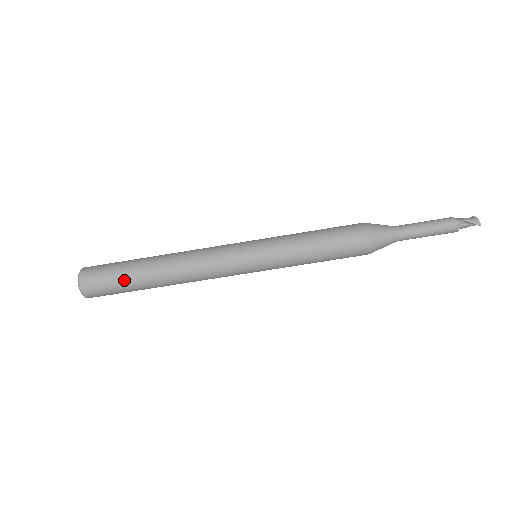
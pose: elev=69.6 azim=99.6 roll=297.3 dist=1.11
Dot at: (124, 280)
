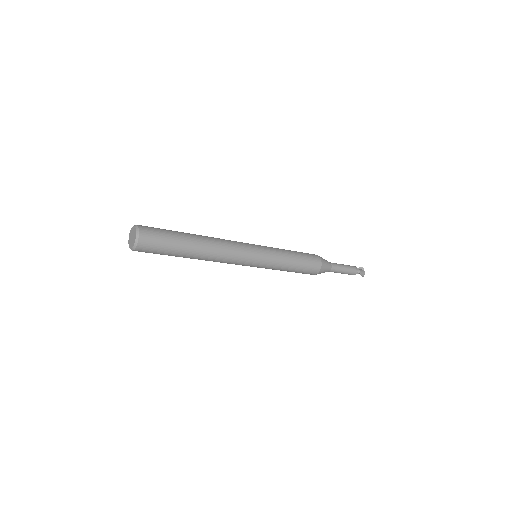
Dot at: (171, 253)
